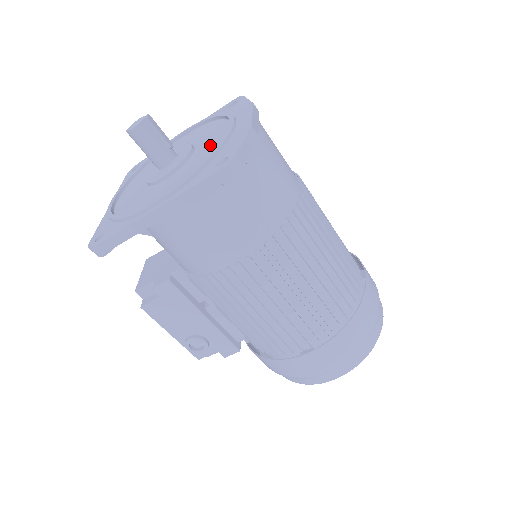
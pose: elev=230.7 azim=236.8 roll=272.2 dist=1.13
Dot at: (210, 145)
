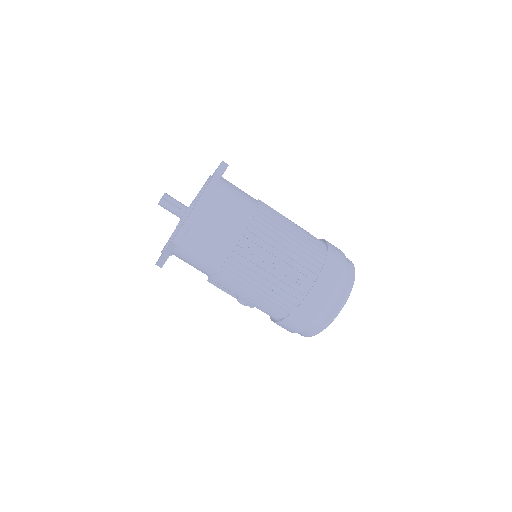
Dot at: occluded
